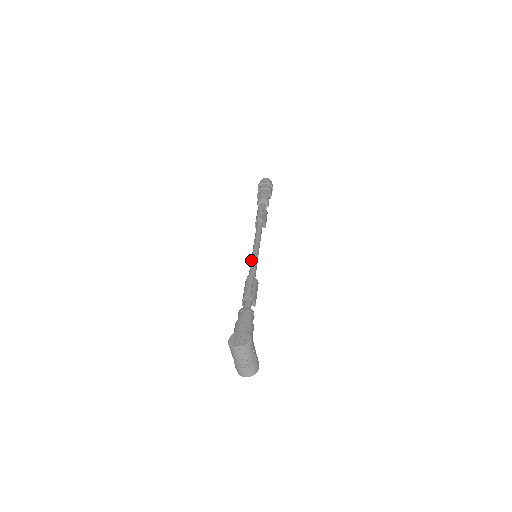
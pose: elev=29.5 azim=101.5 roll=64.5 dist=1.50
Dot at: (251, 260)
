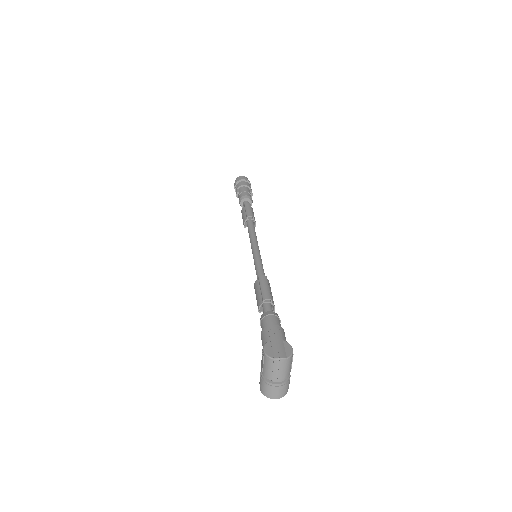
Dot at: (255, 259)
